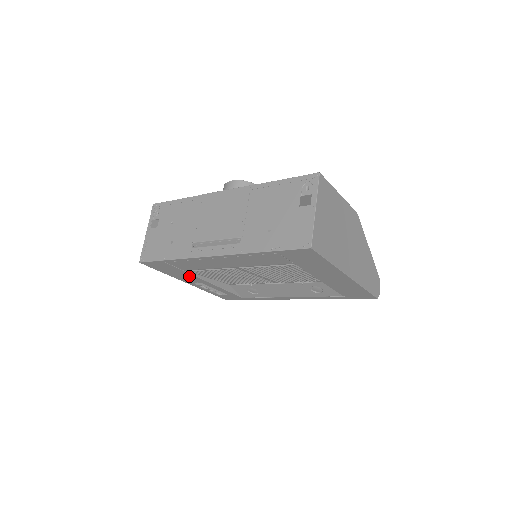
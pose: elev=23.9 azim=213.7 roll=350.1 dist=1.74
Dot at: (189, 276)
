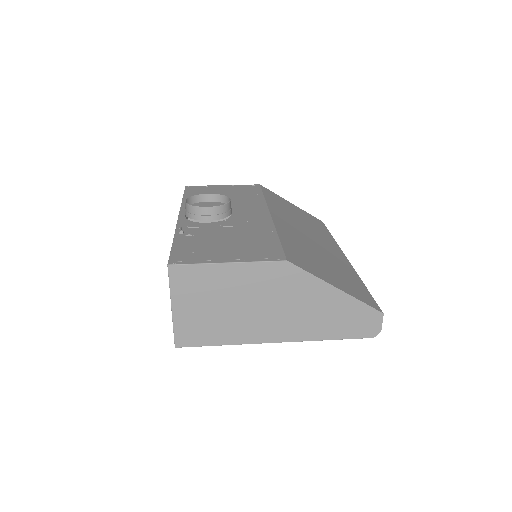
Dot at: occluded
